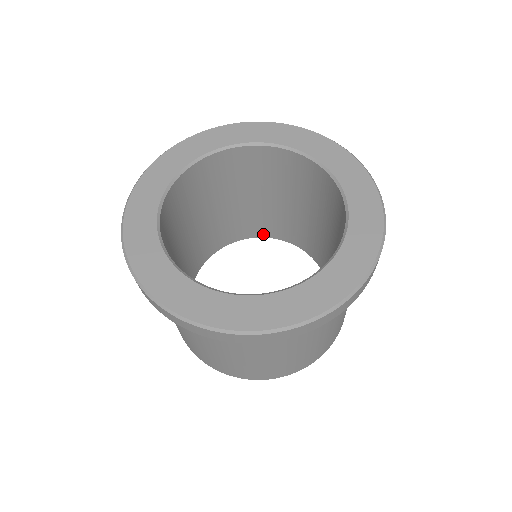
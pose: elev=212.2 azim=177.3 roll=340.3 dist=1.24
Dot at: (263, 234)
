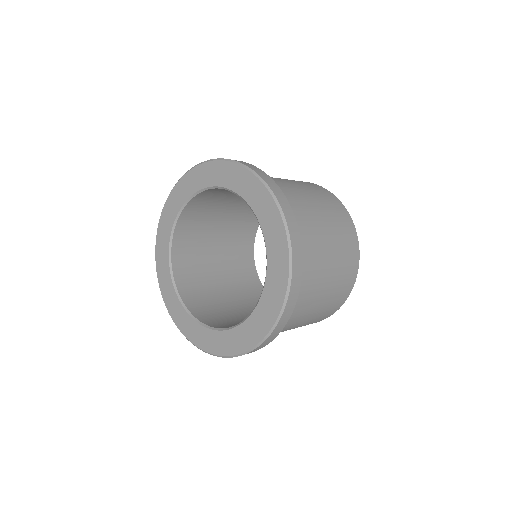
Dot at: occluded
